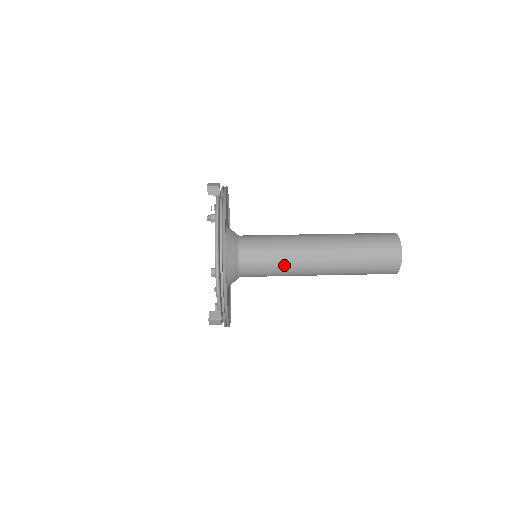
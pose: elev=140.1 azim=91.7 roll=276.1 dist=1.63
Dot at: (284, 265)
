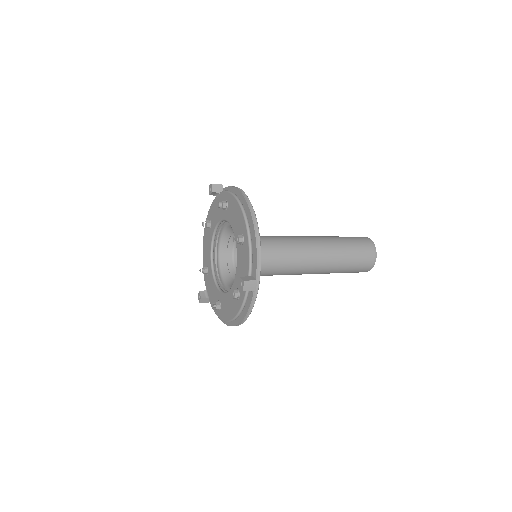
Dot at: (288, 253)
